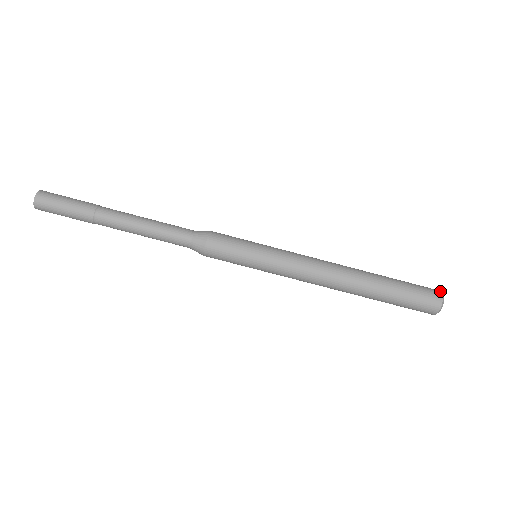
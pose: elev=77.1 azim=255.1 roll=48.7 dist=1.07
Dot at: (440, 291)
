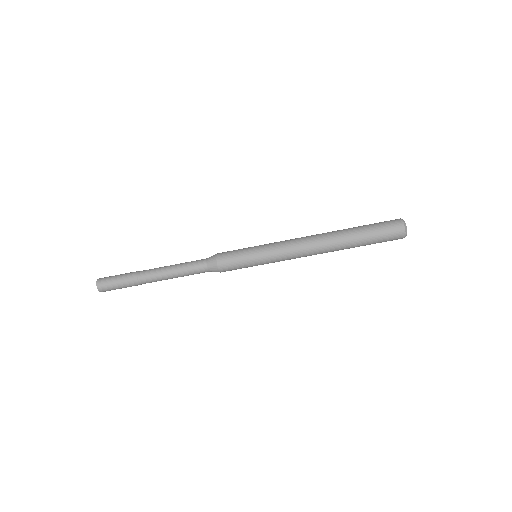
Dot at: occluded
